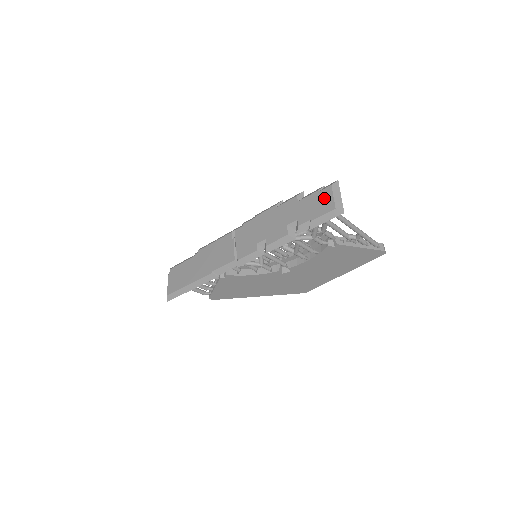
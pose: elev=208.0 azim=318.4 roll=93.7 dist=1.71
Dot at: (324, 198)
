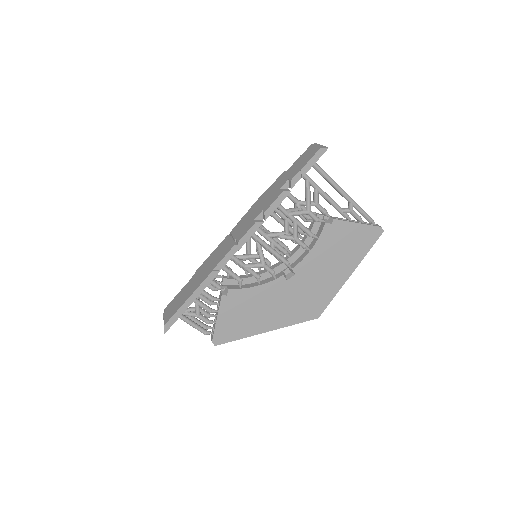
Dot at: (307, 153)
